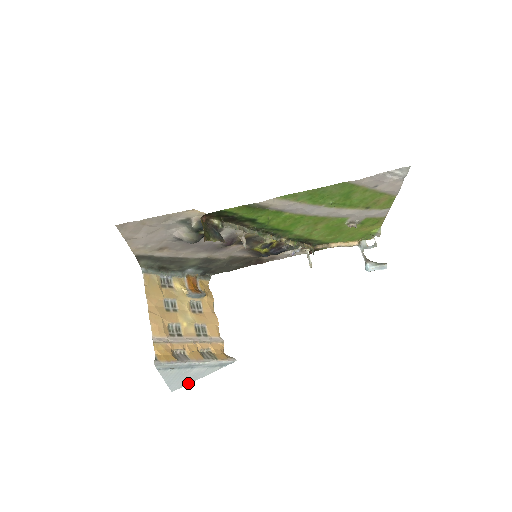
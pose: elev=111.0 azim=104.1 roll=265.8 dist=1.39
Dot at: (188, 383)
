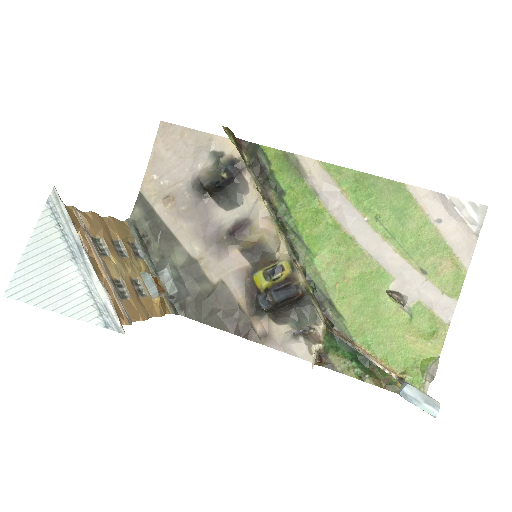
Dot at: (36, 303)
